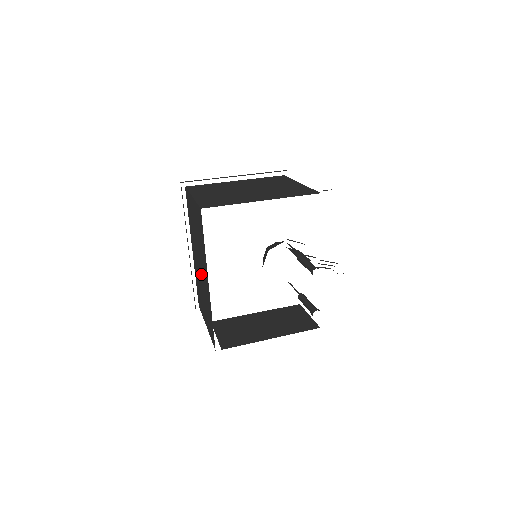
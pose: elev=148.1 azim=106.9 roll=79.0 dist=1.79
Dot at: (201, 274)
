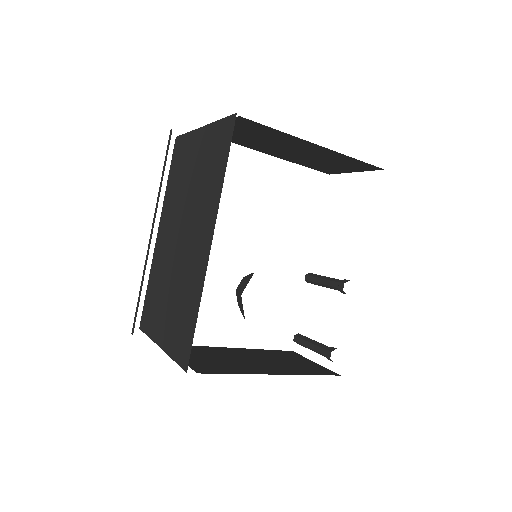
Dot at: (181, 249)
